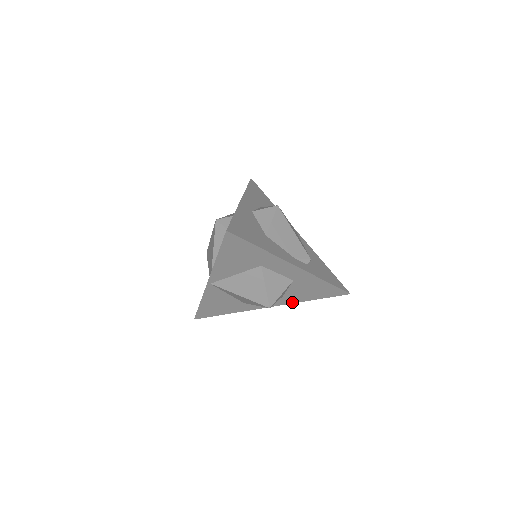
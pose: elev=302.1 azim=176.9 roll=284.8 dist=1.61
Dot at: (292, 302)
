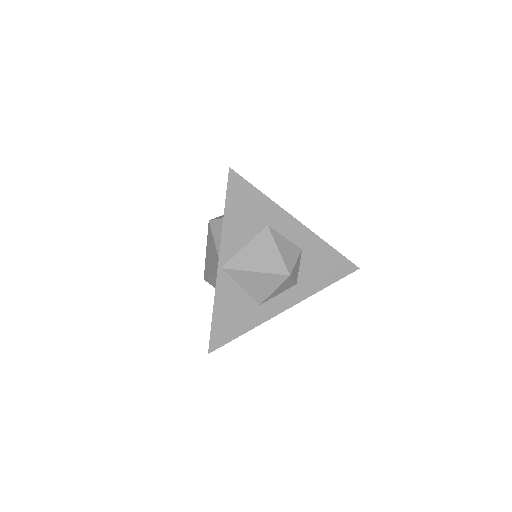
Dot at: (308, 295)
